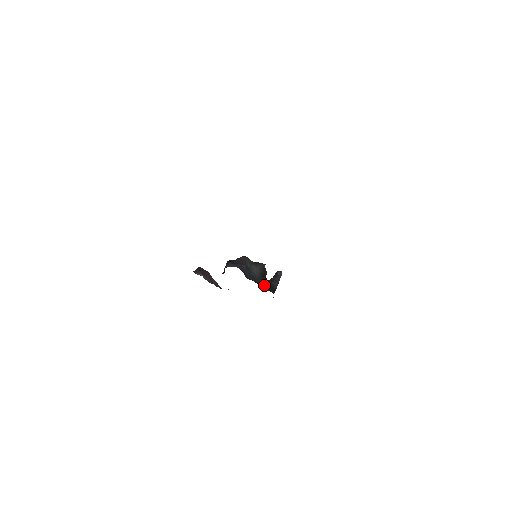
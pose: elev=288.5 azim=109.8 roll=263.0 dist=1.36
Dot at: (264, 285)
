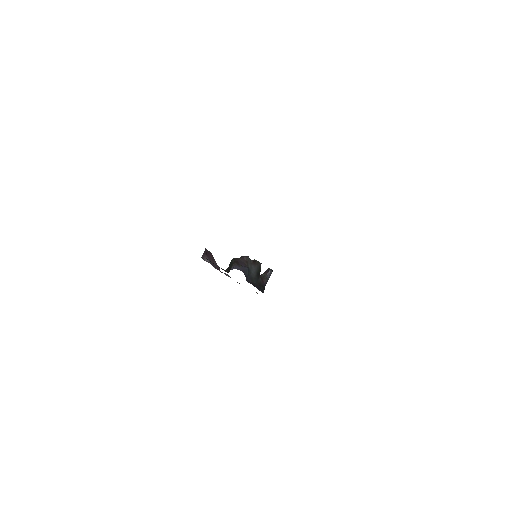
Dot at: (258, 284)
